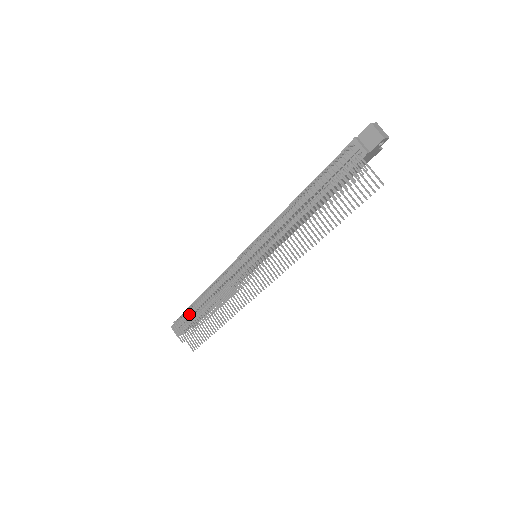
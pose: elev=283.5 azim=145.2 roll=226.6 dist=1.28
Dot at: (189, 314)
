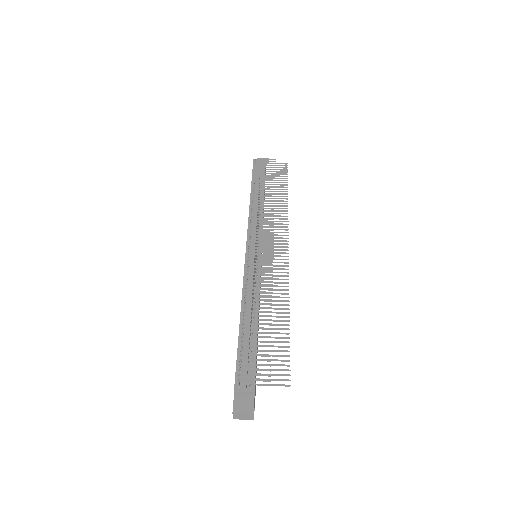
Dot at: (248, 337)
